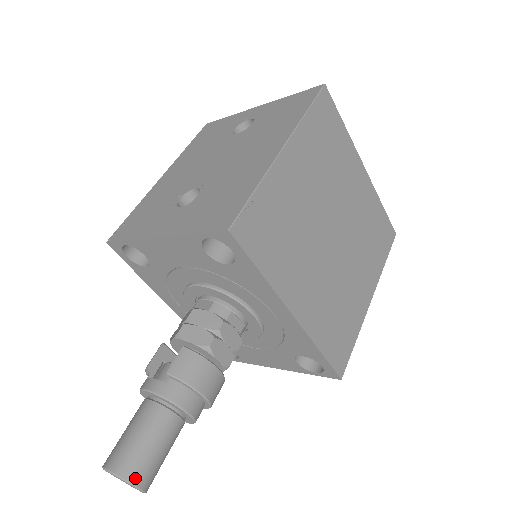
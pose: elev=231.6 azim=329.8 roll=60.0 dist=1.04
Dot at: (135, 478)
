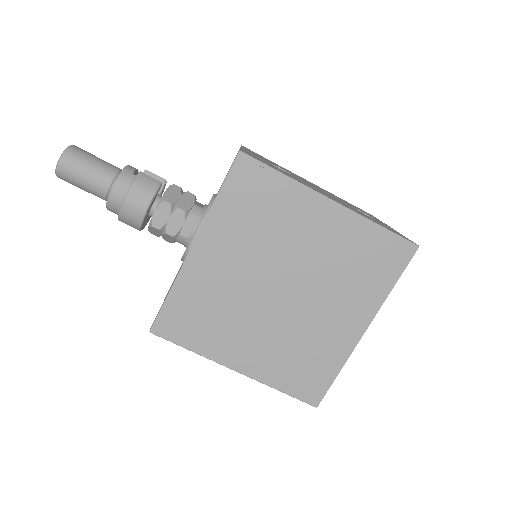
Dot at: (65, 158)
